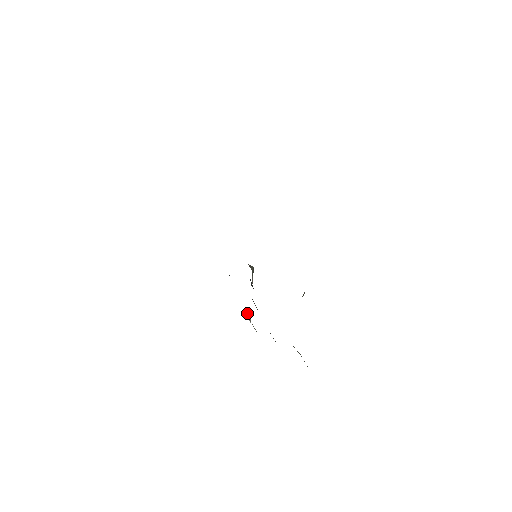
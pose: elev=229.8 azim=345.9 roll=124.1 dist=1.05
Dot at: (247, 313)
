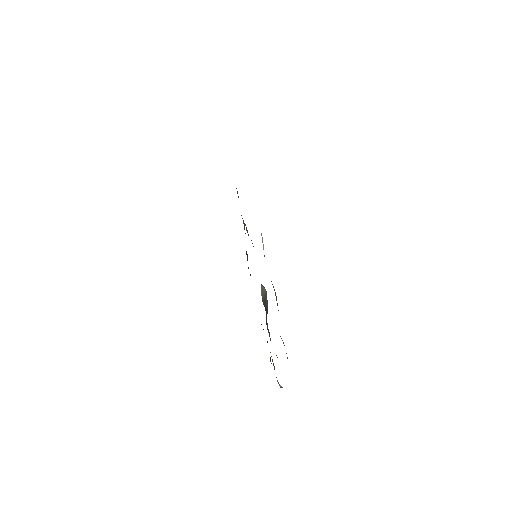
Dot at: occluded
